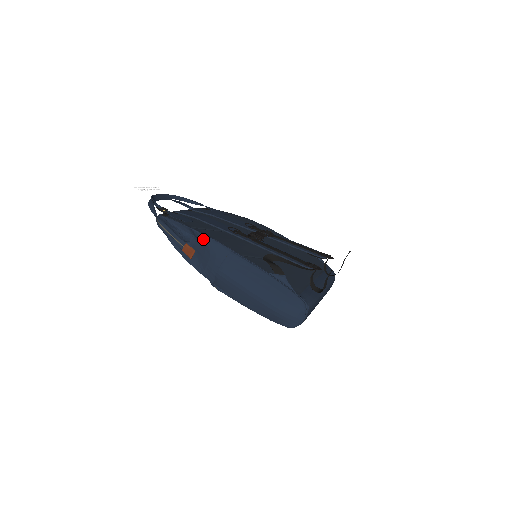
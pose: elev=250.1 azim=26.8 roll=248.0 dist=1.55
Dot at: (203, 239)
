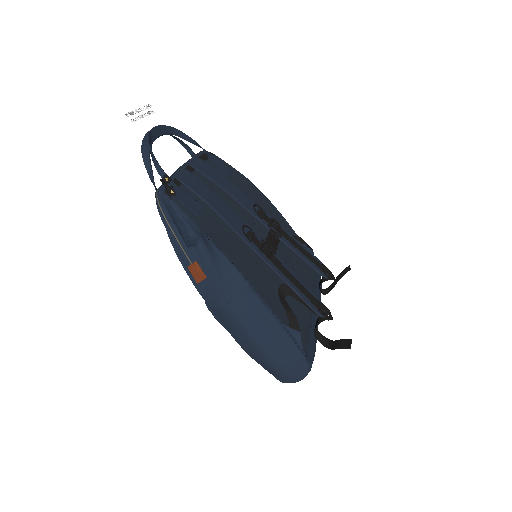
Dot at: (217, 256)
